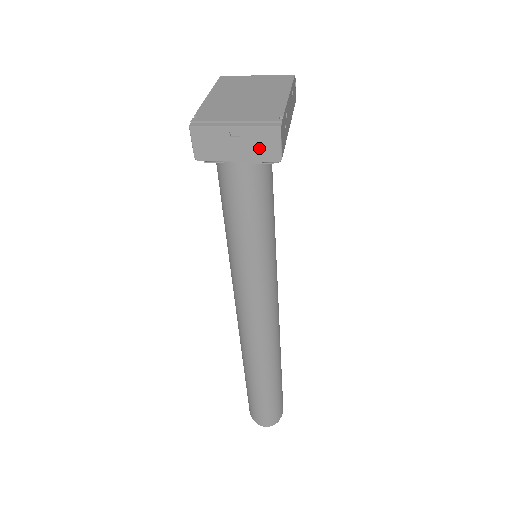
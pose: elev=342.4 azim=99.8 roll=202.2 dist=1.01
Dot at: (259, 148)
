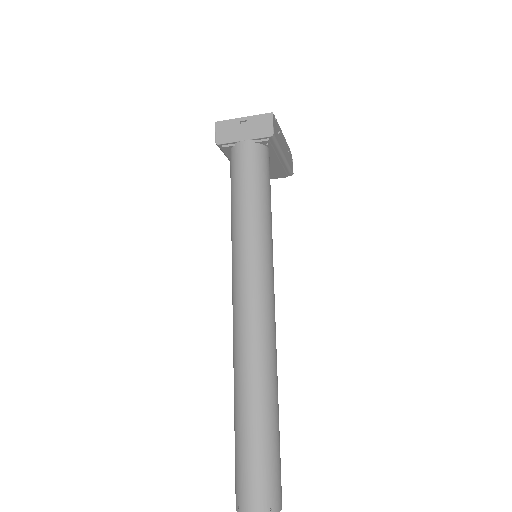
Dot at: (259, 128)
